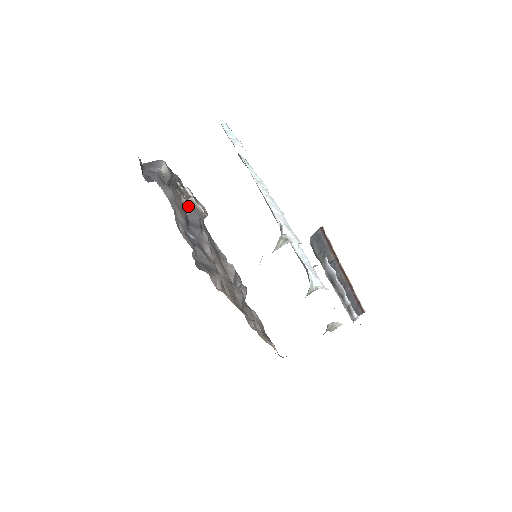
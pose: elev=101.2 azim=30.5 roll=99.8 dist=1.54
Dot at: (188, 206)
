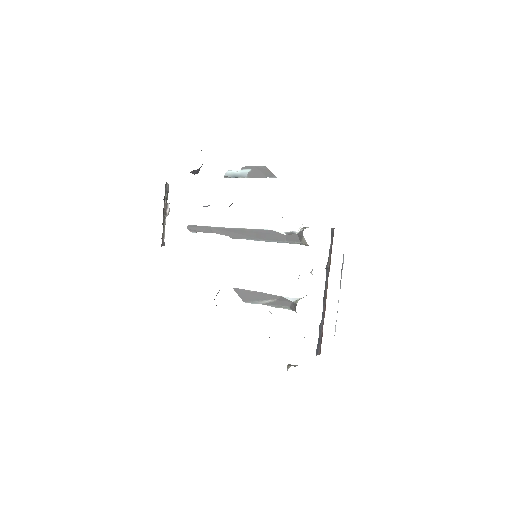
Dot at: occluded
